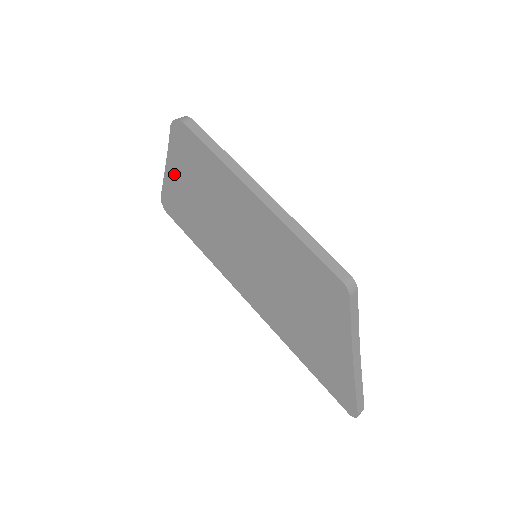
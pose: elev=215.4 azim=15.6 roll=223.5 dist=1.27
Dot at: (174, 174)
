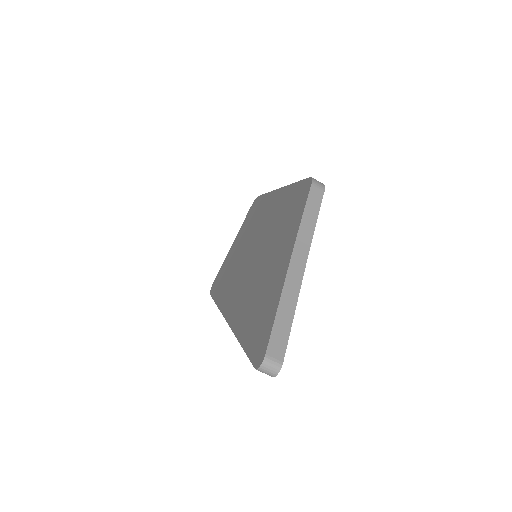
Dot at: (233, 246)
